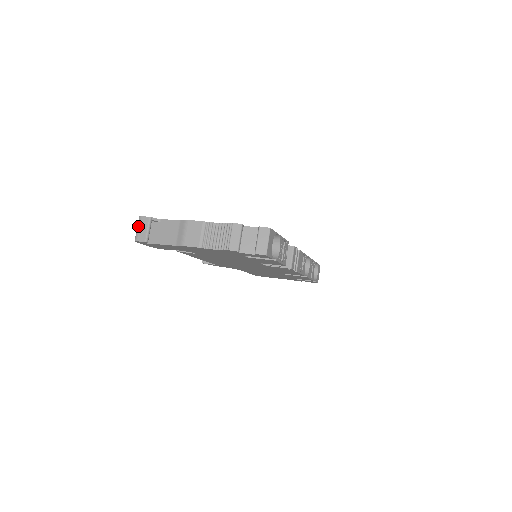
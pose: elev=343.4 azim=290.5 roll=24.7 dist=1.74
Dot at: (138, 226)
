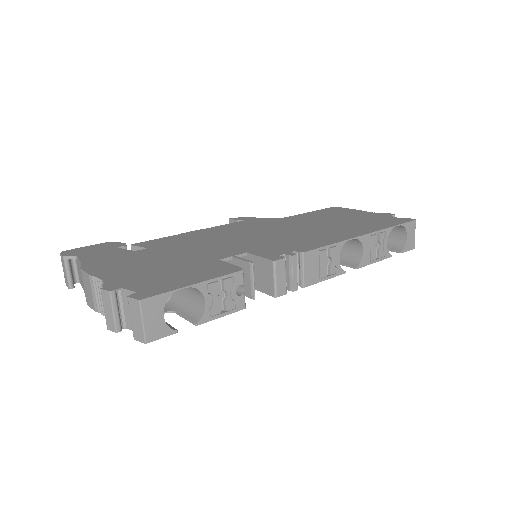
Dot at: (62, 266)
